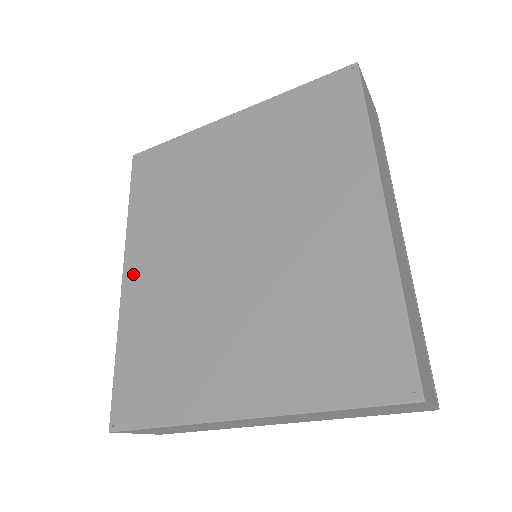
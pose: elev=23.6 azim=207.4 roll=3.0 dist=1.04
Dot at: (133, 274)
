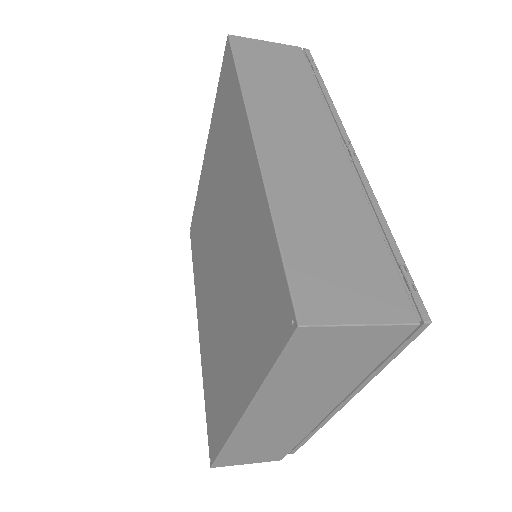
Dot at: (200, 324)
